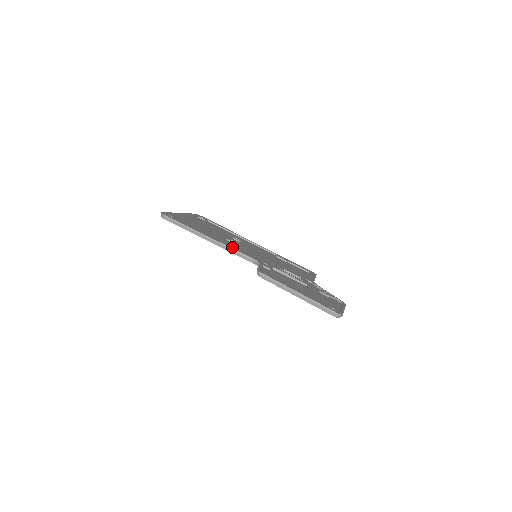
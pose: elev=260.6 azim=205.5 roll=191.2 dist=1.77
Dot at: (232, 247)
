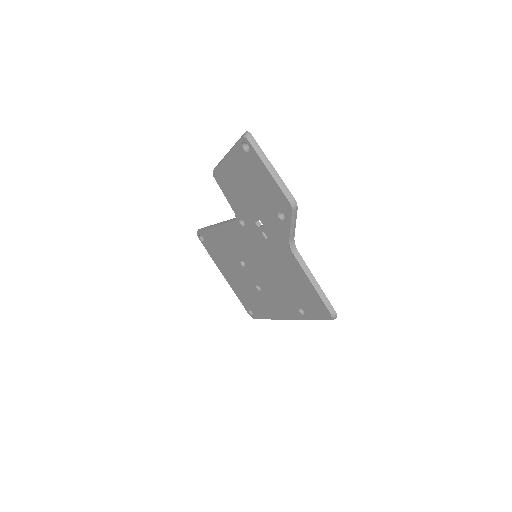
Dot at: occluded
